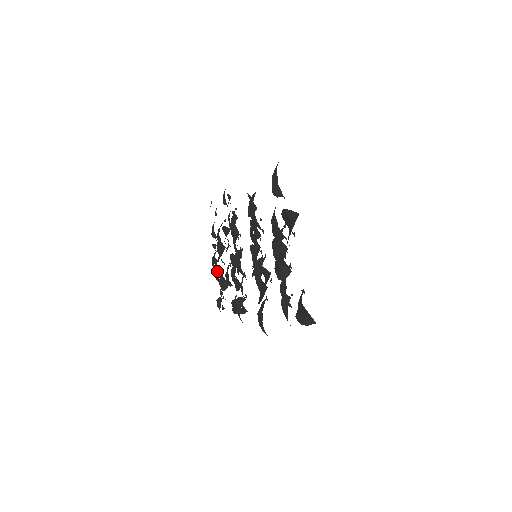
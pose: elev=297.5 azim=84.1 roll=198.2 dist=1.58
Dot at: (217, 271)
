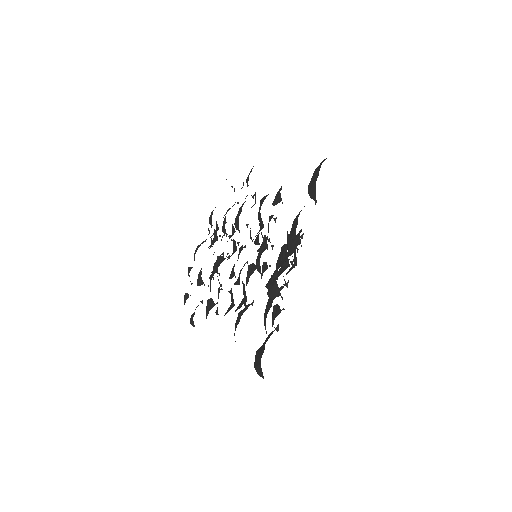
Dot at: (189, 268)
